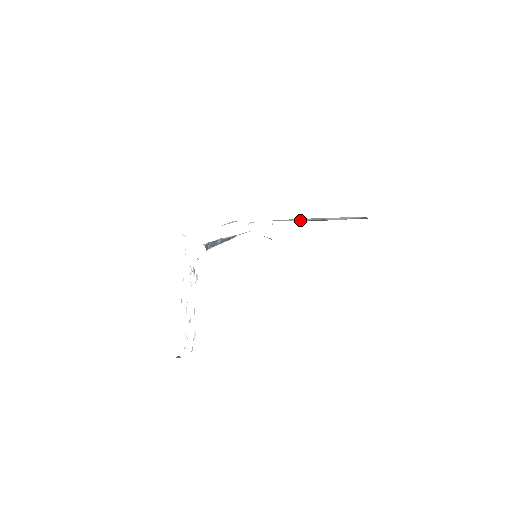
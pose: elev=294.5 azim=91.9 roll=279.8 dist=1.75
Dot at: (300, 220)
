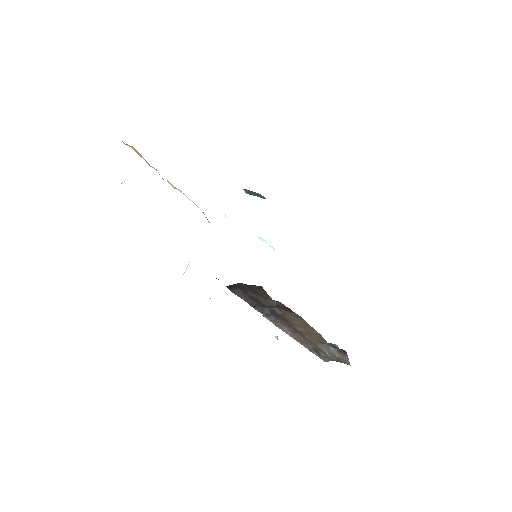
Dot at: occluded
